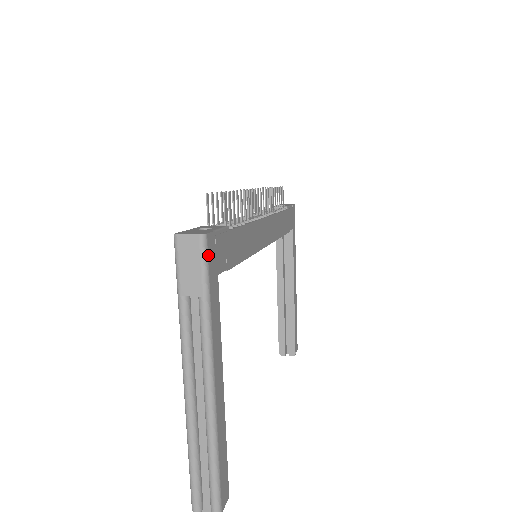
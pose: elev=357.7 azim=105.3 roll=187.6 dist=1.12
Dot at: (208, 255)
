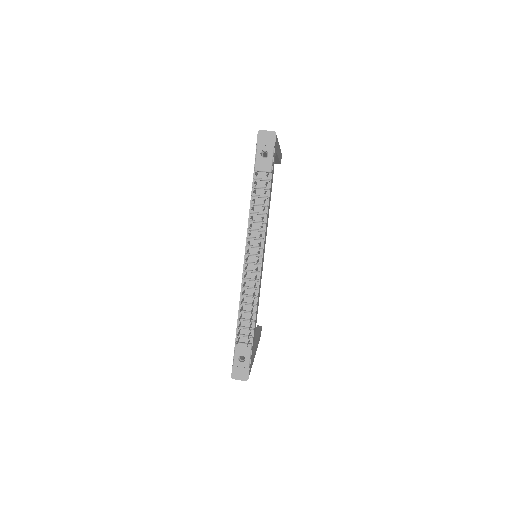
Dot at: (249, 374)
